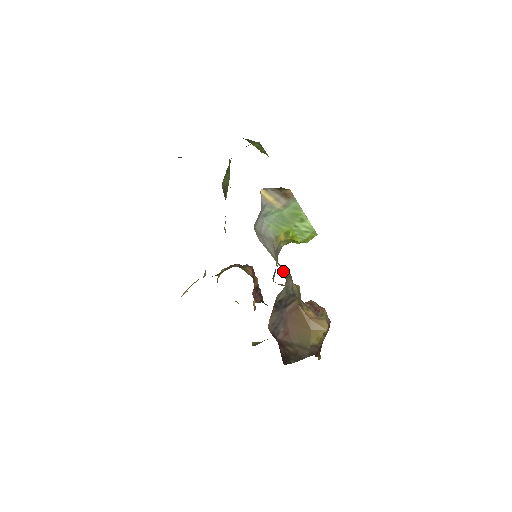
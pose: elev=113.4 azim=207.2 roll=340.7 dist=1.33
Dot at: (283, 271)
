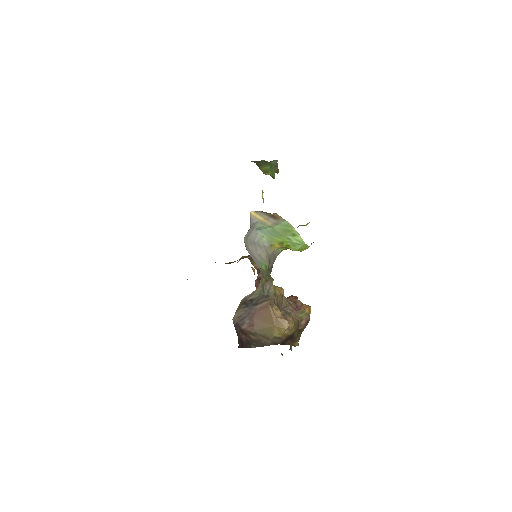
Dot at: (264, 275)
